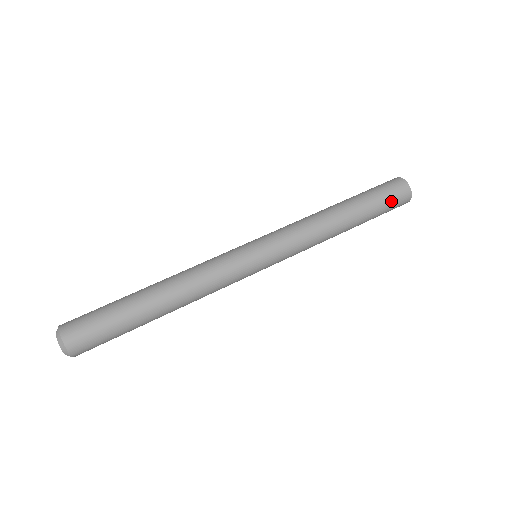
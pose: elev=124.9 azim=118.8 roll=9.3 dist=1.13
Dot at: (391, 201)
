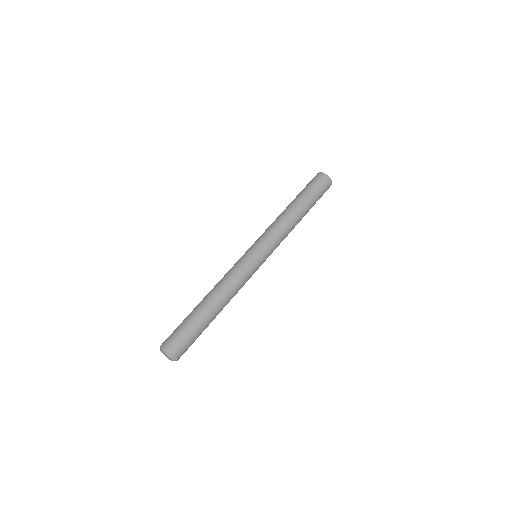
Dot at: (320, 188)
